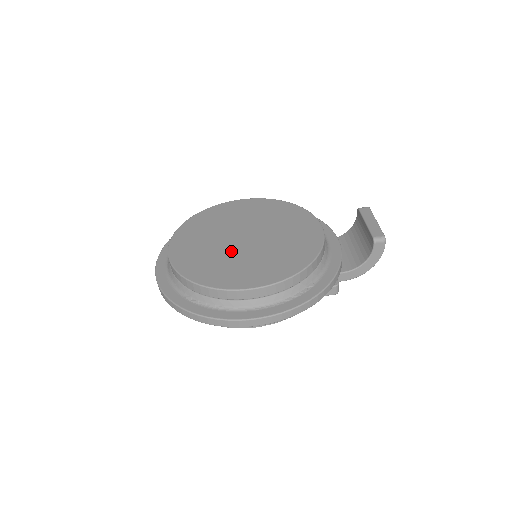
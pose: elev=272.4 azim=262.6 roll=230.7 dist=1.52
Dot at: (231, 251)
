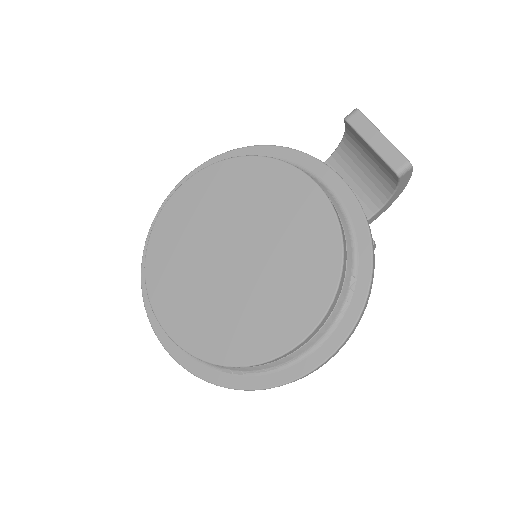
Dot at: (234, 291)
